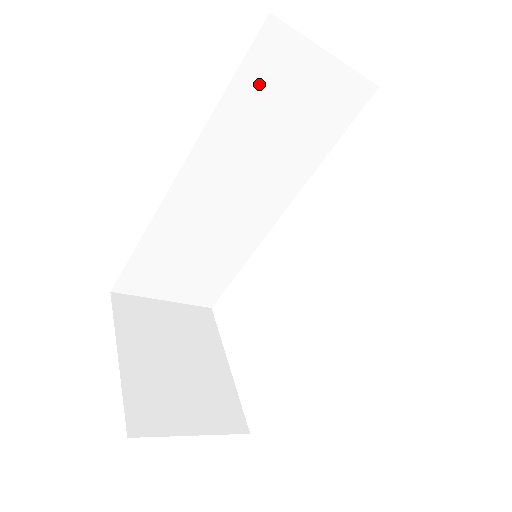
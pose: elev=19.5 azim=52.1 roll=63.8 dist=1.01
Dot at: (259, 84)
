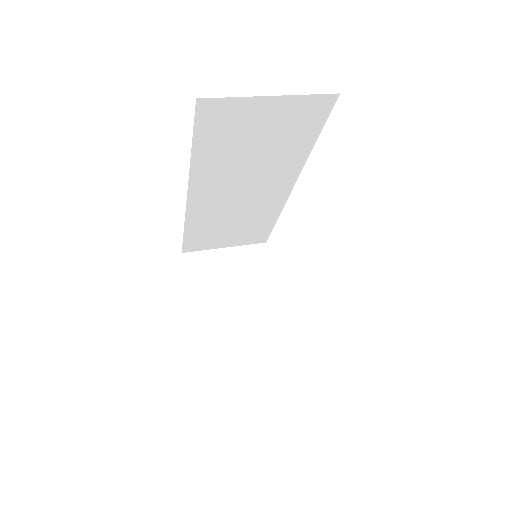
Dot at: (218, 135)
